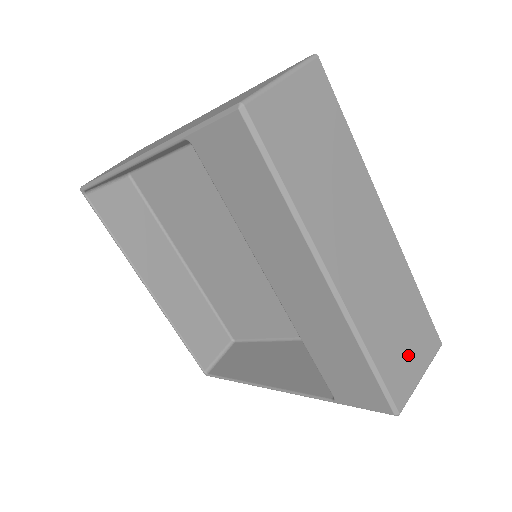
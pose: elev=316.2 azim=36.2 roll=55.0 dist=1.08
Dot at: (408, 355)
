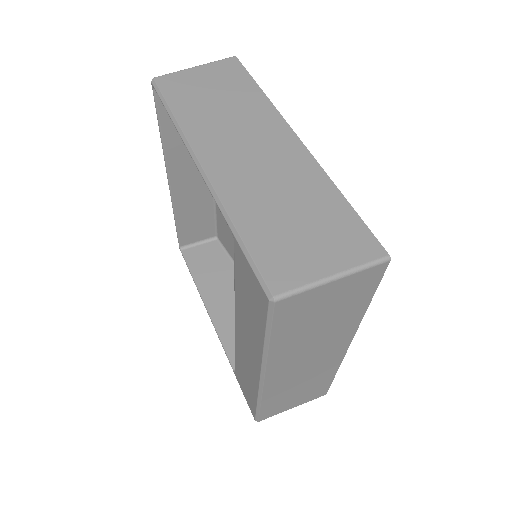
Dot at: (292, 401)
